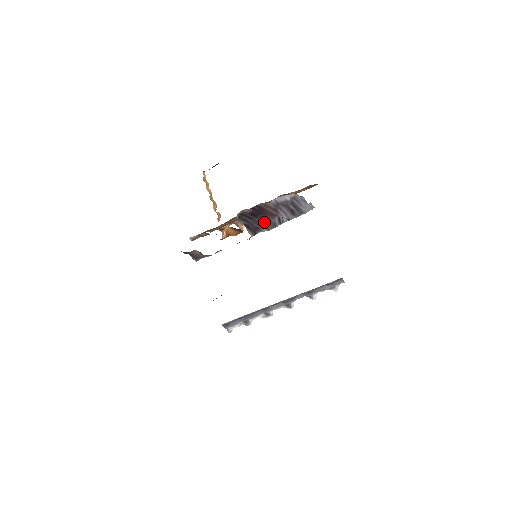
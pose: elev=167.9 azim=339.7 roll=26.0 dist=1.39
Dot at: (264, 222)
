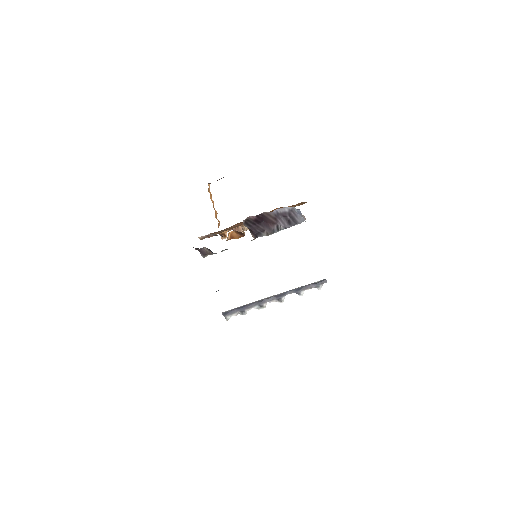
Dot at: (265, 228)
